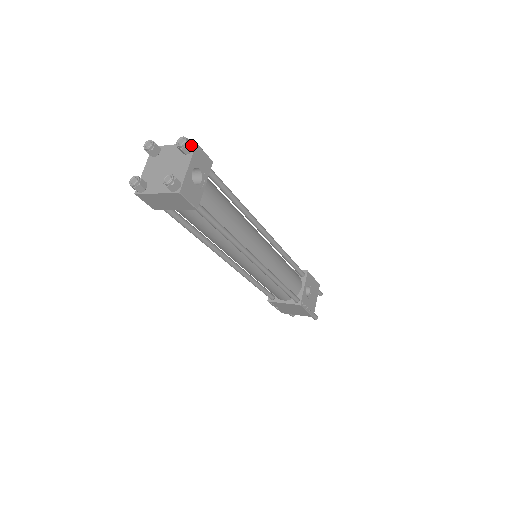
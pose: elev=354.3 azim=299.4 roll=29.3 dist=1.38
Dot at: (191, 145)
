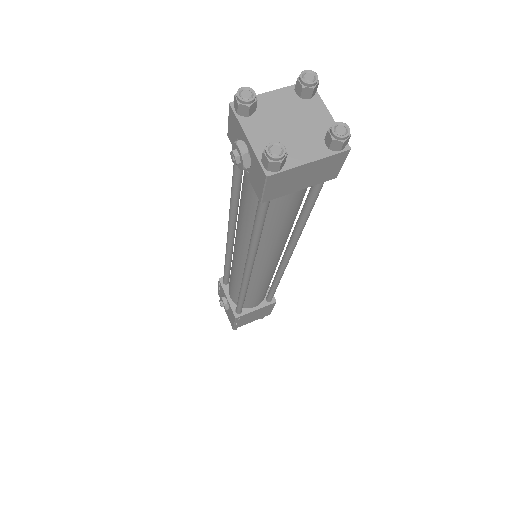
Dot at: occluded
